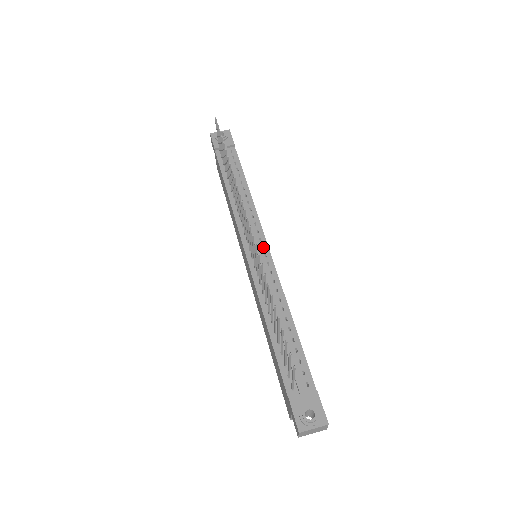
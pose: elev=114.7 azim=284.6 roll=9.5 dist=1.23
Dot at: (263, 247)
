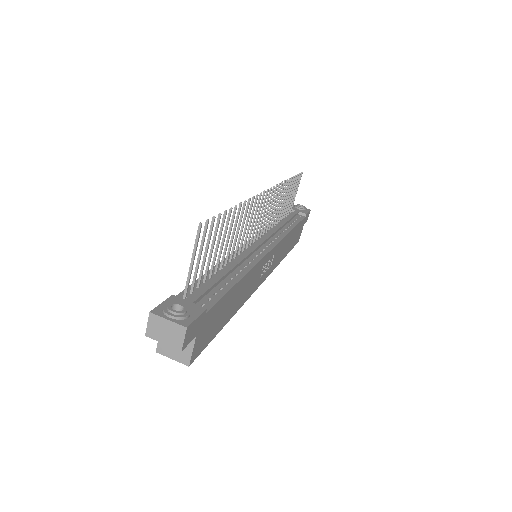
Dot at: (267, 248)
